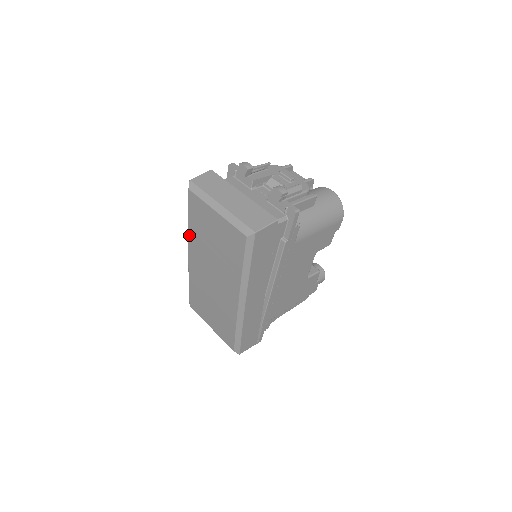
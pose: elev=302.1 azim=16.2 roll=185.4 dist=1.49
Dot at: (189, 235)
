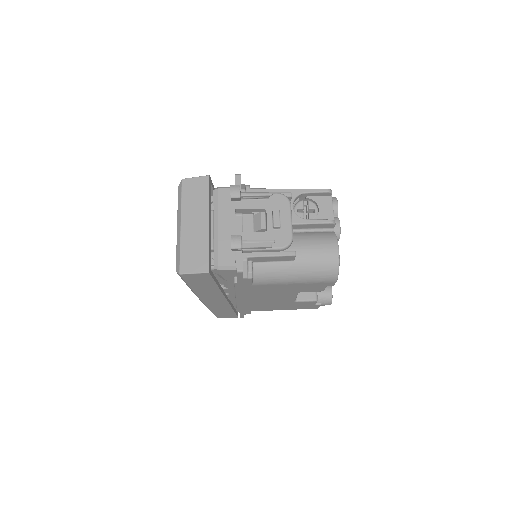
Dot at: occluded
